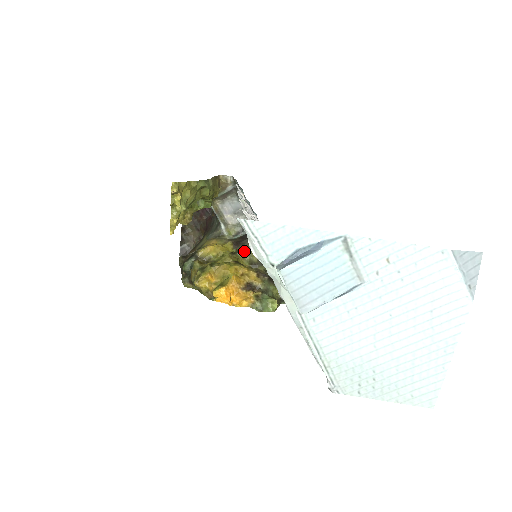
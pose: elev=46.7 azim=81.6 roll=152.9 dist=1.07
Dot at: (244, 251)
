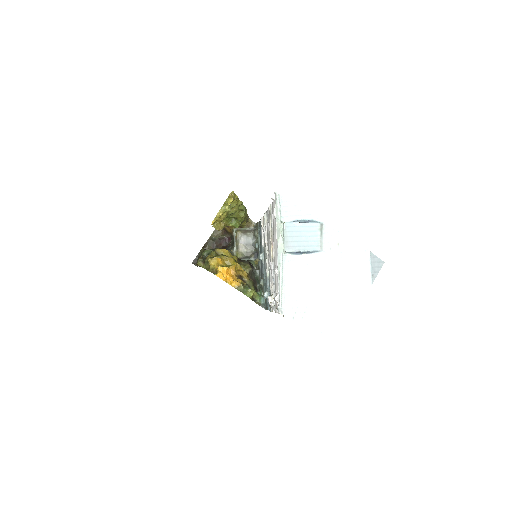
Dot at: (243, 265)
